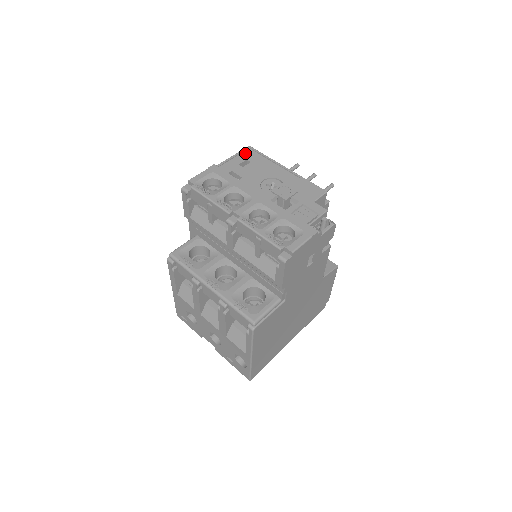
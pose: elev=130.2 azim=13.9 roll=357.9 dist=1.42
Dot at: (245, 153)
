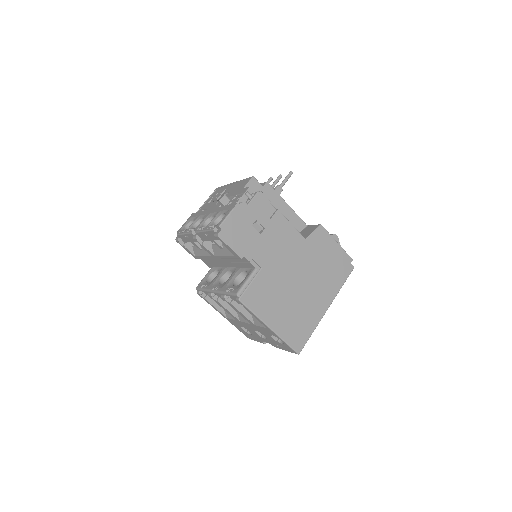
Dot at: (213, 194)
